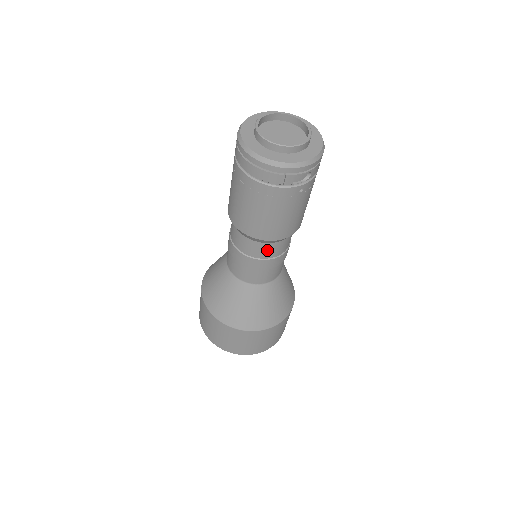
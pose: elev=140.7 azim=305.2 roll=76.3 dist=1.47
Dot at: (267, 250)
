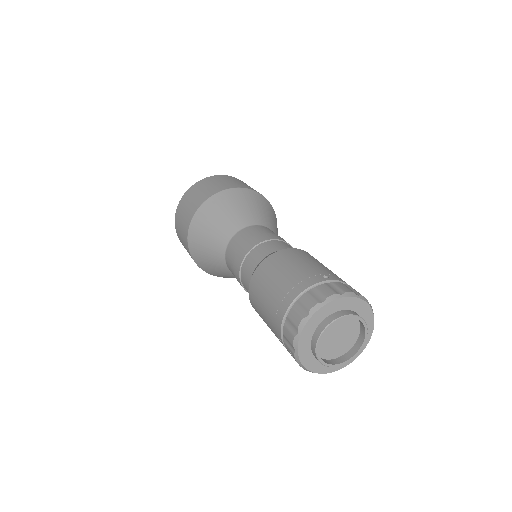
Dot at: occluded
